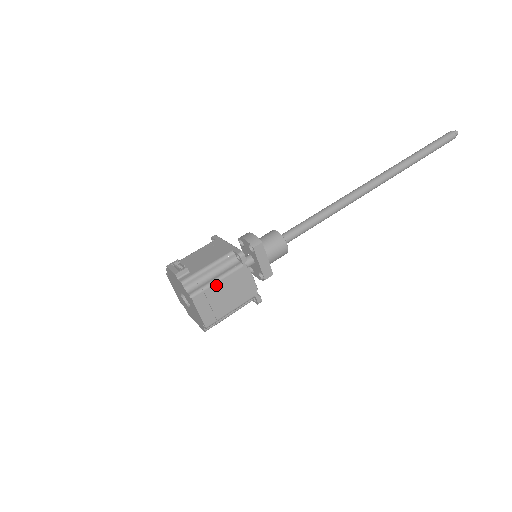
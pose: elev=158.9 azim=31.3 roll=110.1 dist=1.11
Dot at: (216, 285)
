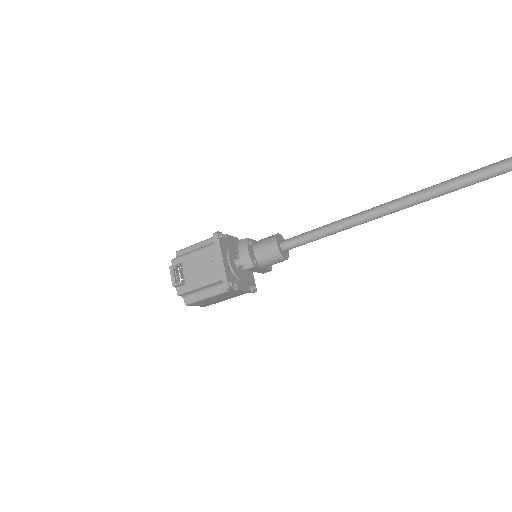
Dot at: (207, 299)
